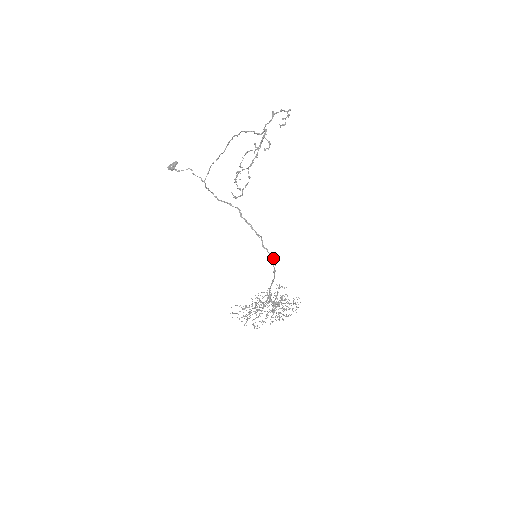
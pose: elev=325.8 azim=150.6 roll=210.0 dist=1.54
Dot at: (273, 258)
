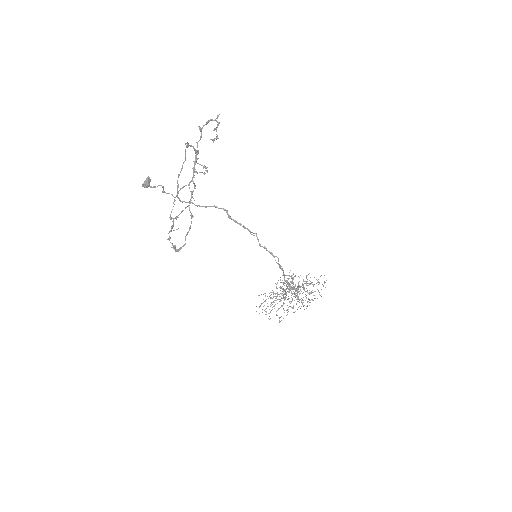
Dot at: (273, 256)
